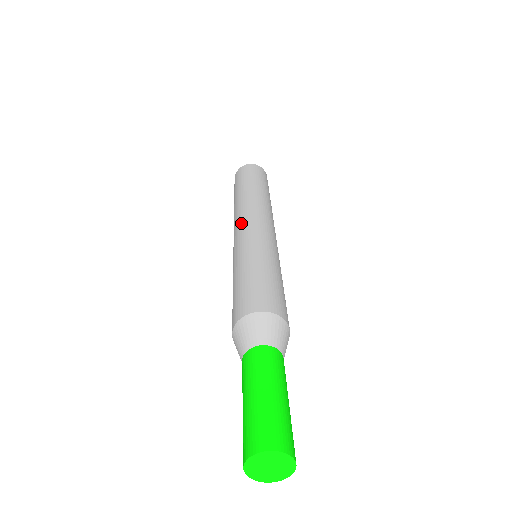
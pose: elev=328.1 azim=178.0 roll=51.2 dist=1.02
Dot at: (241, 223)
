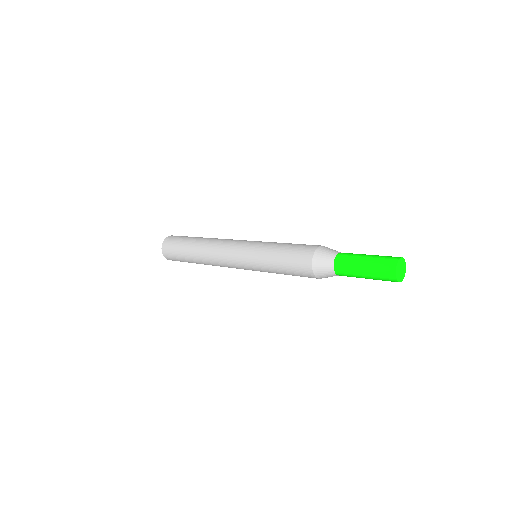
Dot at: occluded
